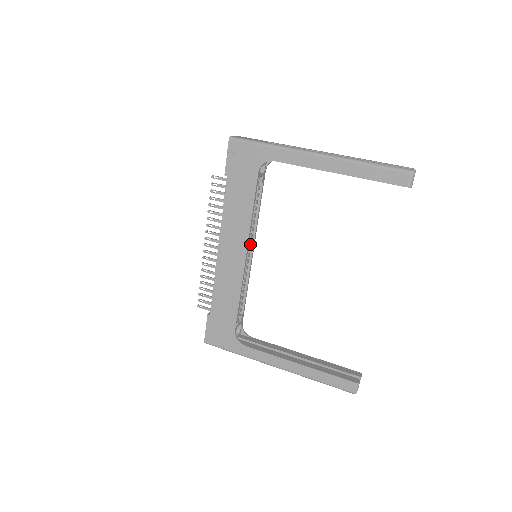
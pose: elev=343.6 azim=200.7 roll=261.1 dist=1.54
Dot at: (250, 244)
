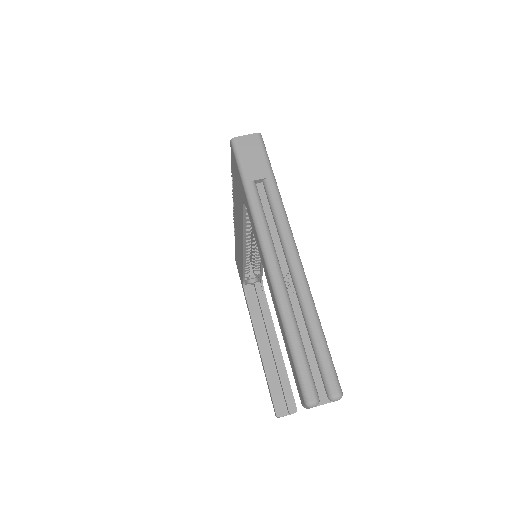
Dot at: occluded
